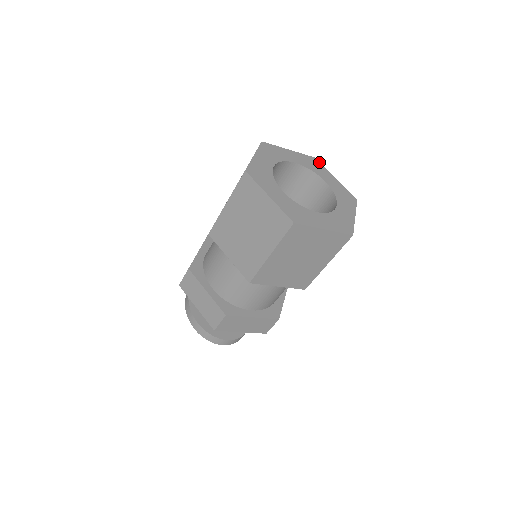
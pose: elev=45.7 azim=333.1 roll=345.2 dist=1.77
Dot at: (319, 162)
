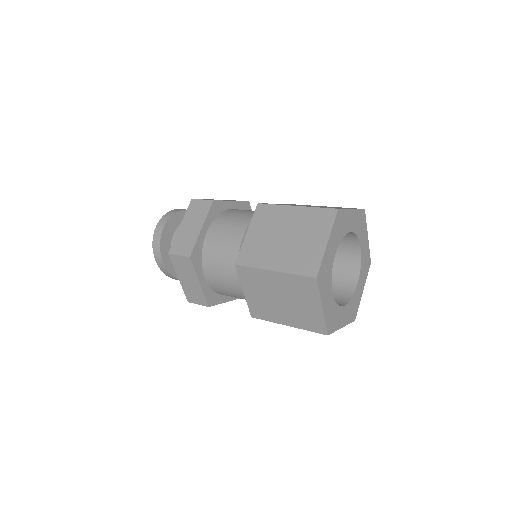
Dot at: (342, 209)
